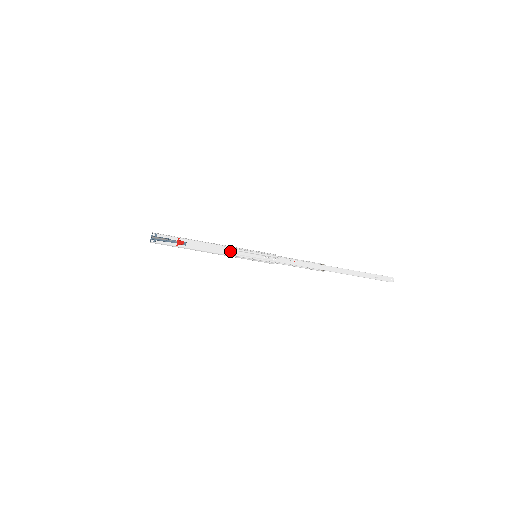
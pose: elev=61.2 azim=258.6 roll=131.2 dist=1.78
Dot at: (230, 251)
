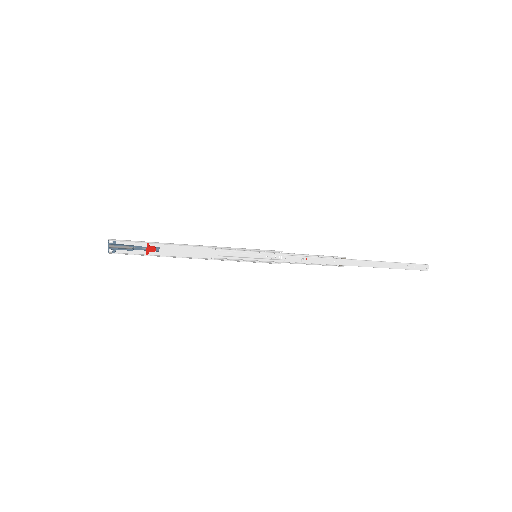
Dot at: (221, 253)
